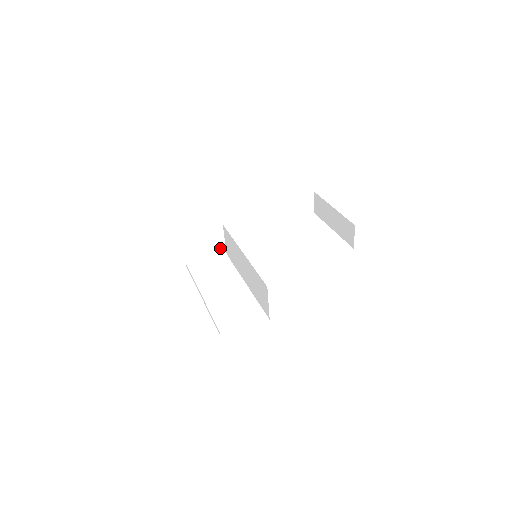
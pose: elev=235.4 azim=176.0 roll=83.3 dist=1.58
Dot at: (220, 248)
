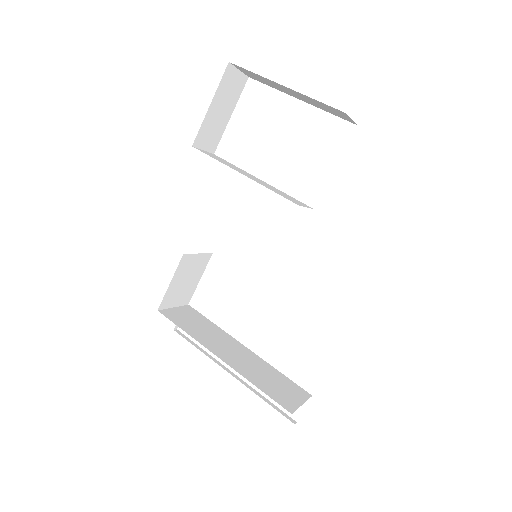
Dot at: (202, 260)
